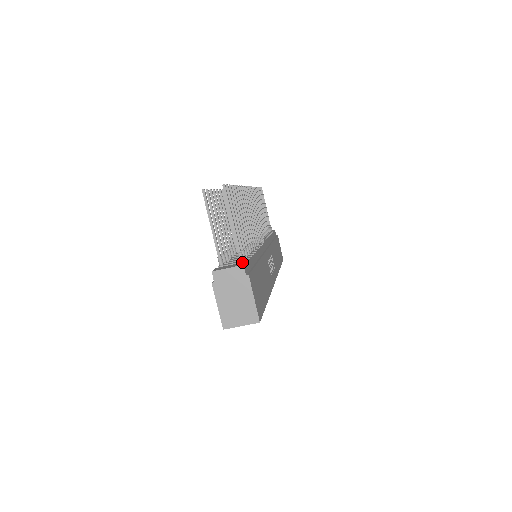
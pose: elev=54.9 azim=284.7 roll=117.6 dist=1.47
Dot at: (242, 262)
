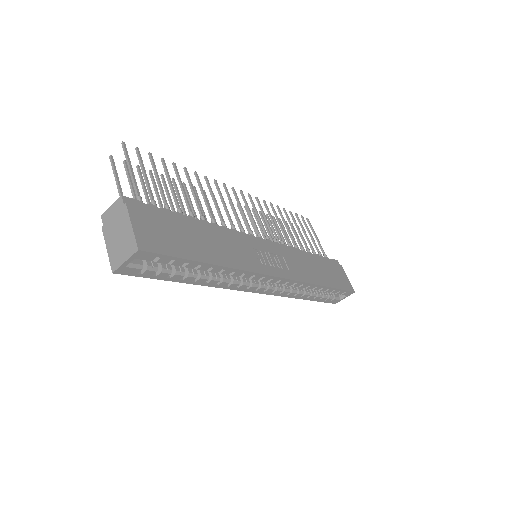
Dot at: (136, 203)
